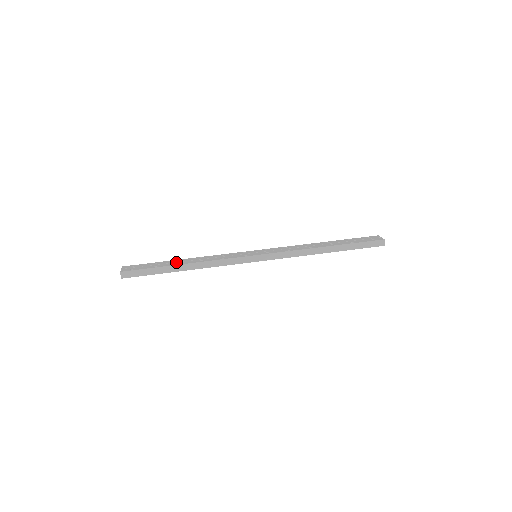
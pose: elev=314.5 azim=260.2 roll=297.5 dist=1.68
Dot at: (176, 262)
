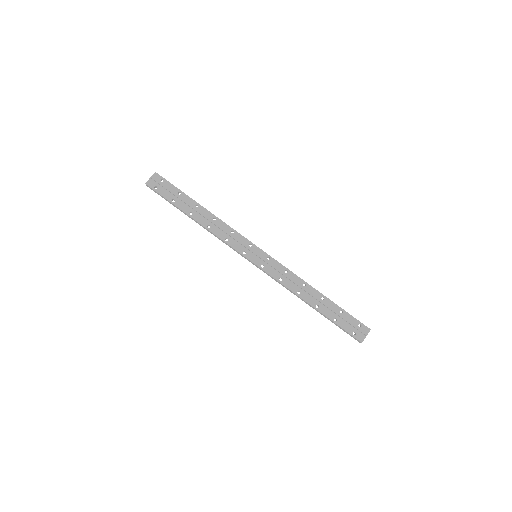
Dot at: (192, 208)
